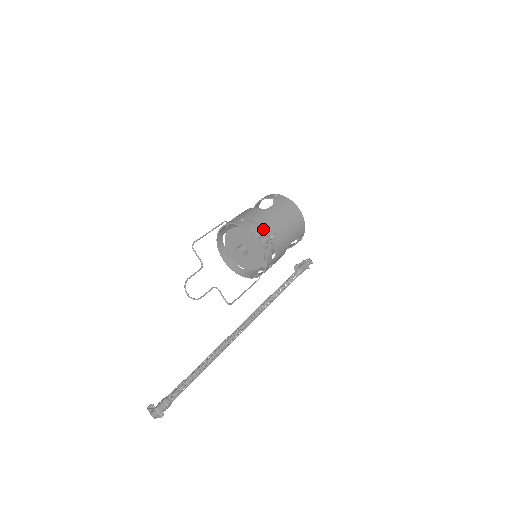
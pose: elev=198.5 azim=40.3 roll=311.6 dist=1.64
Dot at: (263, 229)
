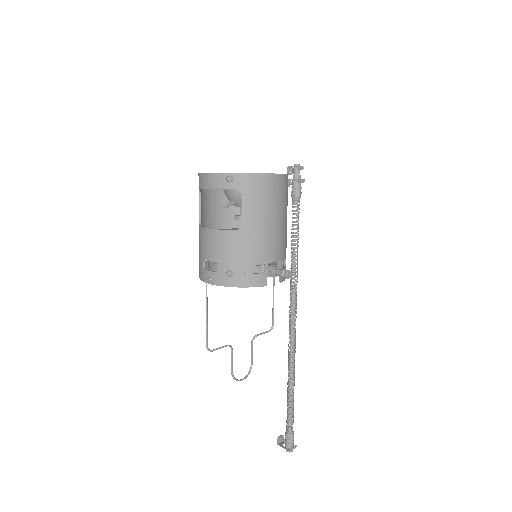
Dot at: occluded
